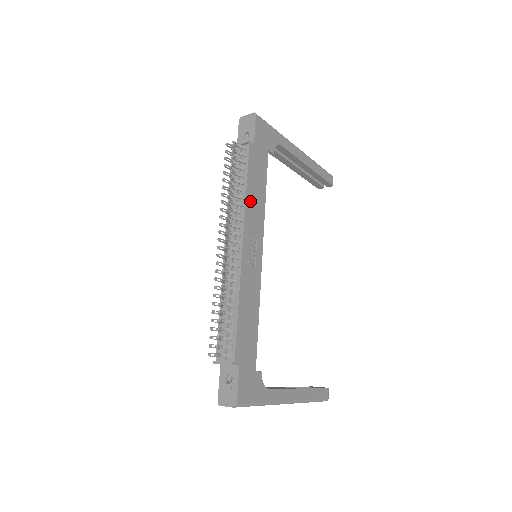
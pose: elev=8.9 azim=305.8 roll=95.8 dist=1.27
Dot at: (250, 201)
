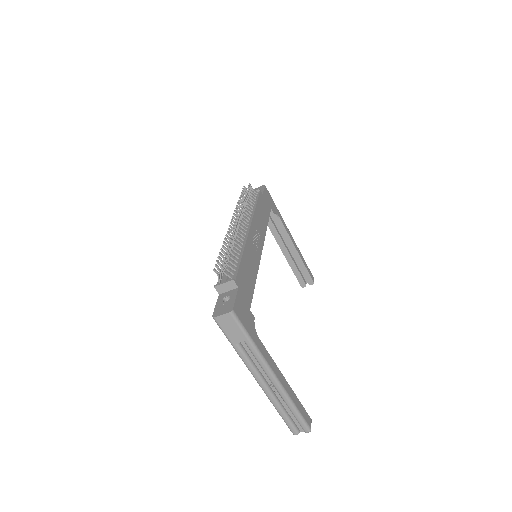
Dot at: (257, 215)
